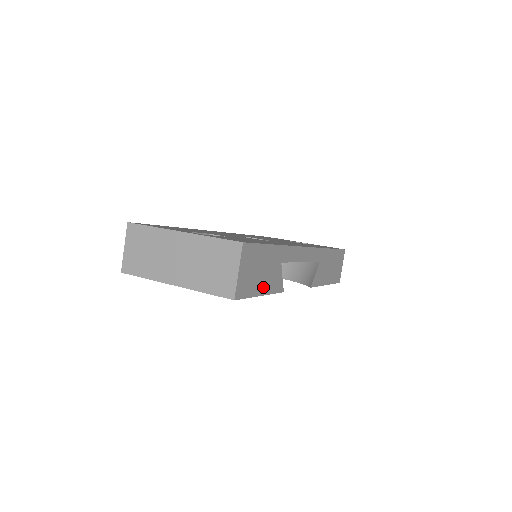
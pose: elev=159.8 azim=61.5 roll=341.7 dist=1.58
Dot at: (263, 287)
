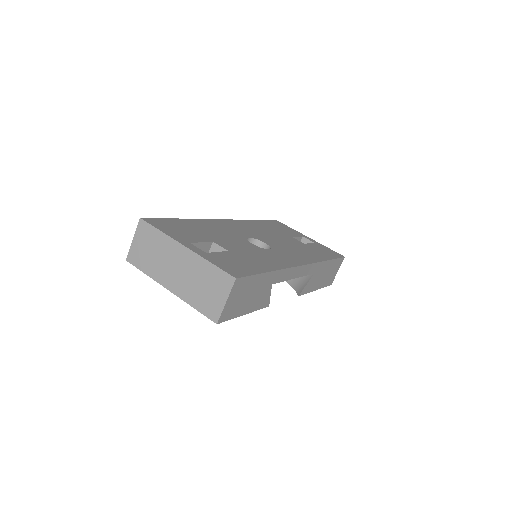
Dot at: (248, 307)
